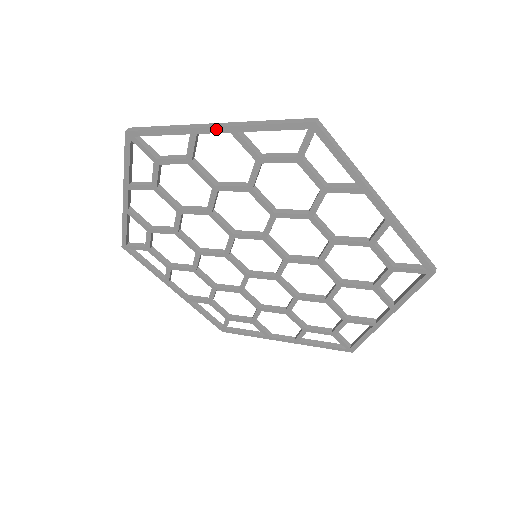
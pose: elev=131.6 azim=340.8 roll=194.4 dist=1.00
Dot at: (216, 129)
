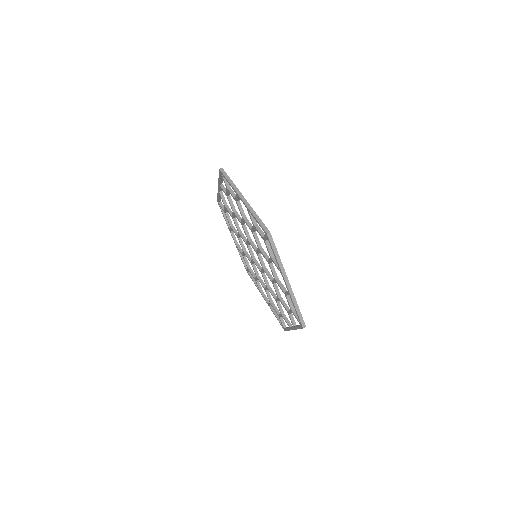
Dot at: (243, 201)
